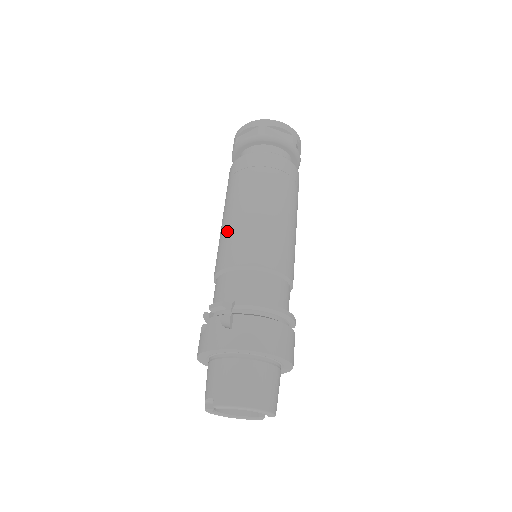
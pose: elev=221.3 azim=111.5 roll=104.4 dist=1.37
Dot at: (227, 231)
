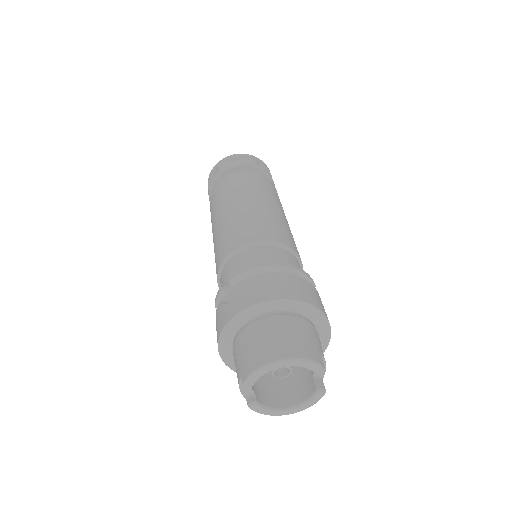
Dot at: (215, 244)
